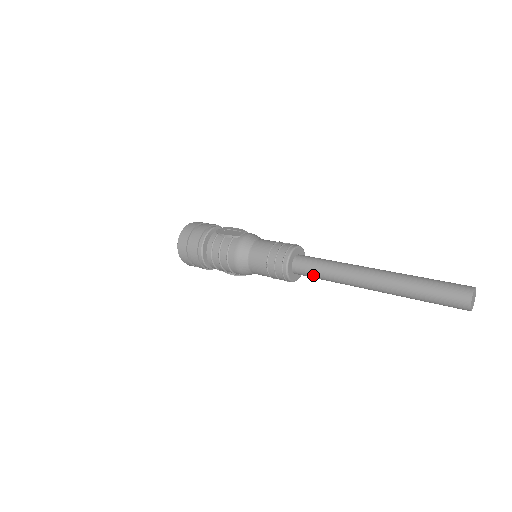
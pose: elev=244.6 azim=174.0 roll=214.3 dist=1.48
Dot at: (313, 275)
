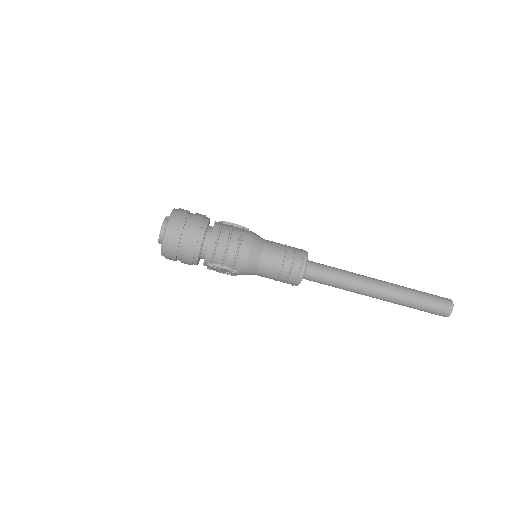
Dot at: (326, 275)
